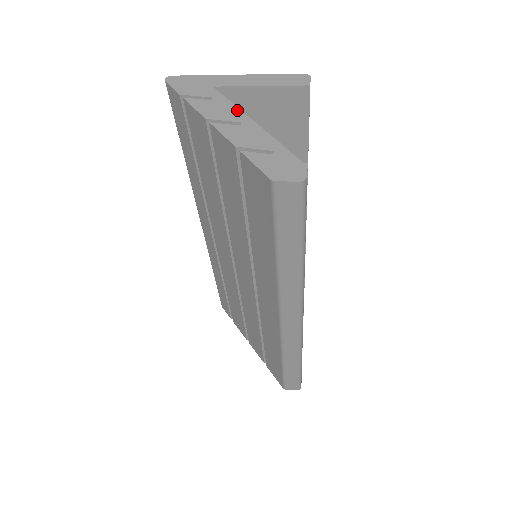
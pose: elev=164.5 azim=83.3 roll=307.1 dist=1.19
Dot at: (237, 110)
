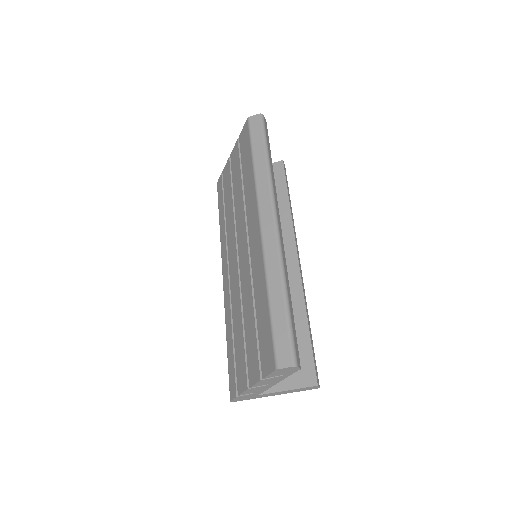
Dot at: occluded
